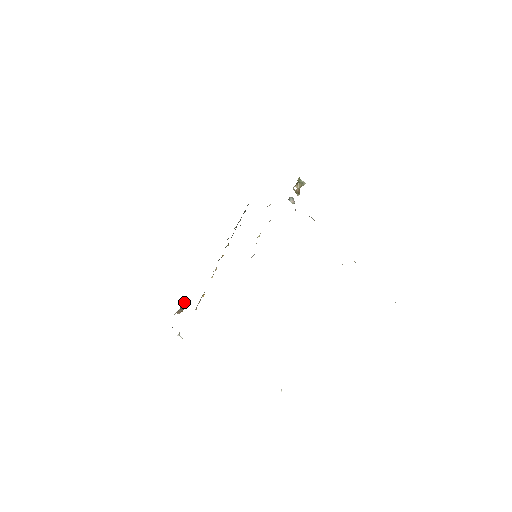
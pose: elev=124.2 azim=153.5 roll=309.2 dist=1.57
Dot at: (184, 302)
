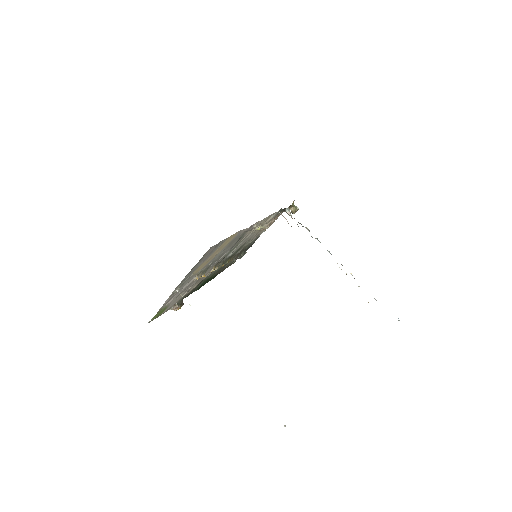
Dot at: (181, 302)
